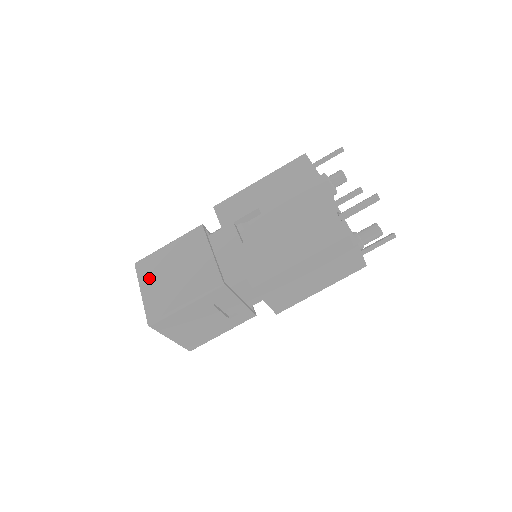
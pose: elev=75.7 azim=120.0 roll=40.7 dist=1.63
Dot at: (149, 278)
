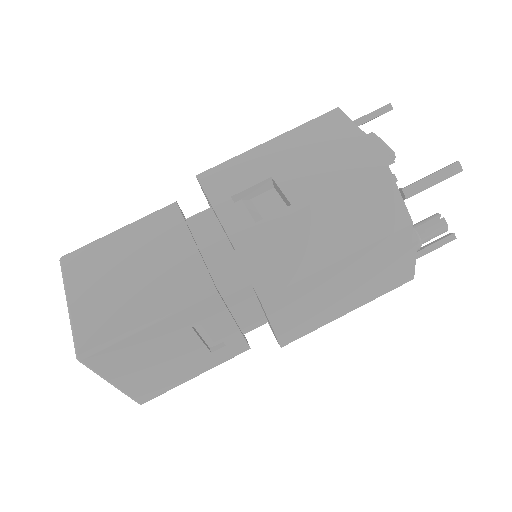
Dot at: (83, 280)
